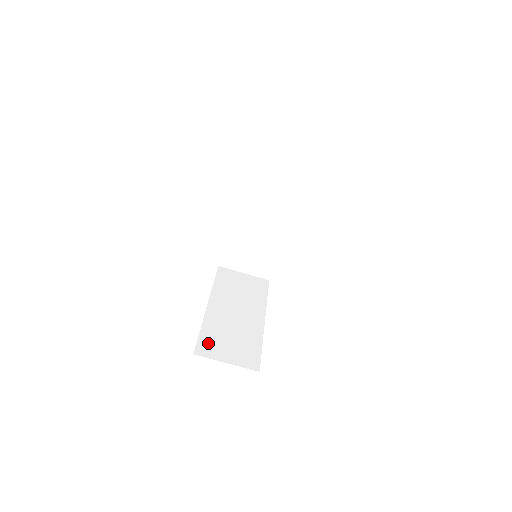
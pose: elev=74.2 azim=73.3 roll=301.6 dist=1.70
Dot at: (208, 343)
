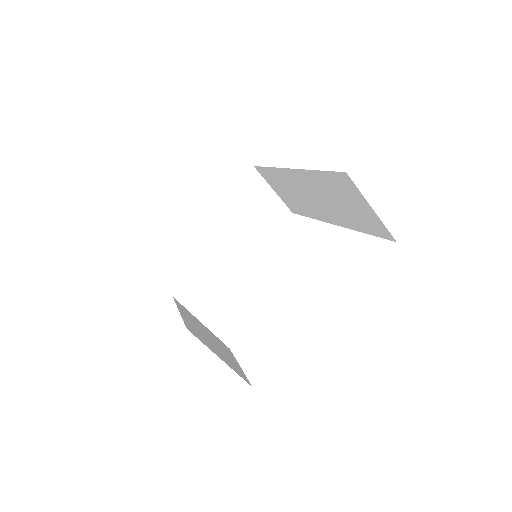
Dot at: (169, 270)
